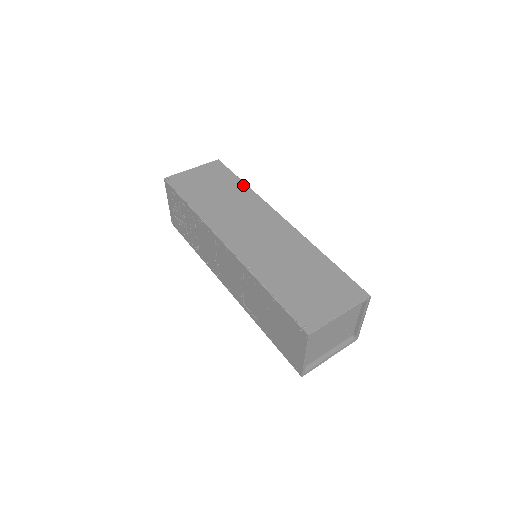
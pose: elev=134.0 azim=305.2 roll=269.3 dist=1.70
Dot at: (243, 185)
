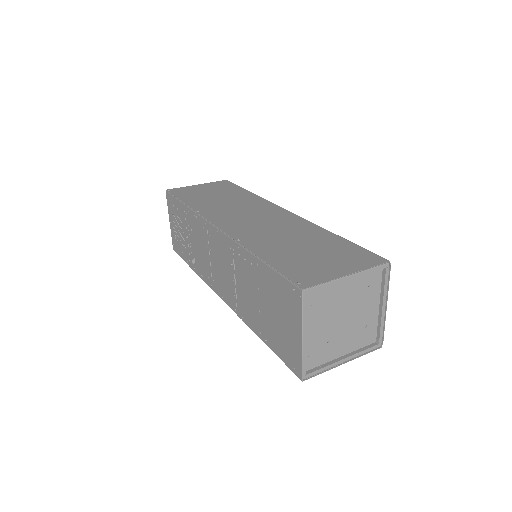
Dot at: (248, 192)
